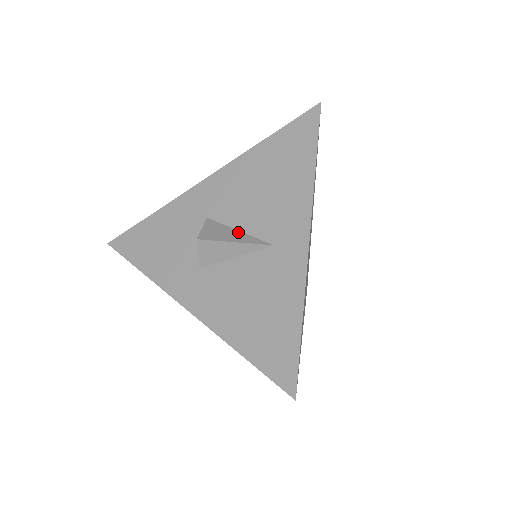
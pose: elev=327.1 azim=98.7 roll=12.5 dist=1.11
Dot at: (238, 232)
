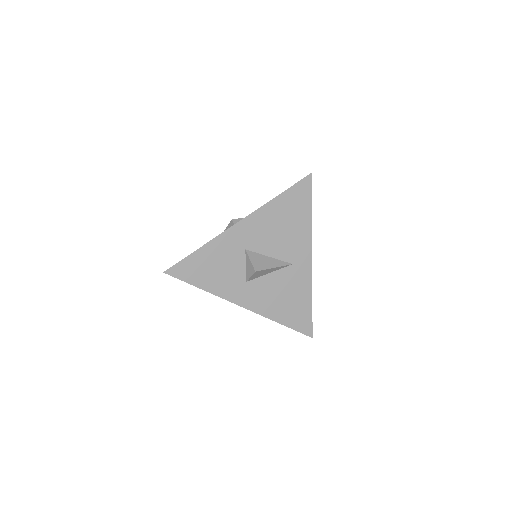
Dot at: (270, 258)
